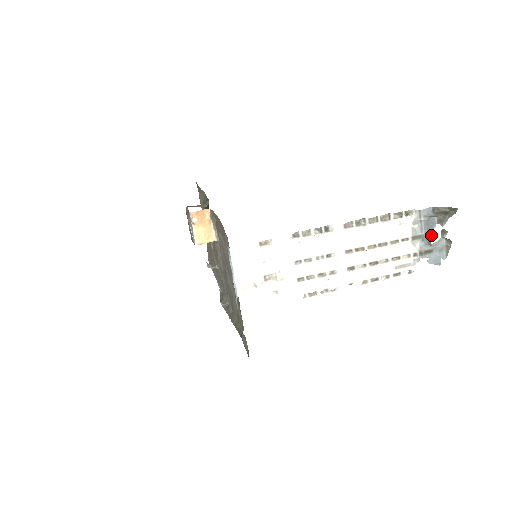
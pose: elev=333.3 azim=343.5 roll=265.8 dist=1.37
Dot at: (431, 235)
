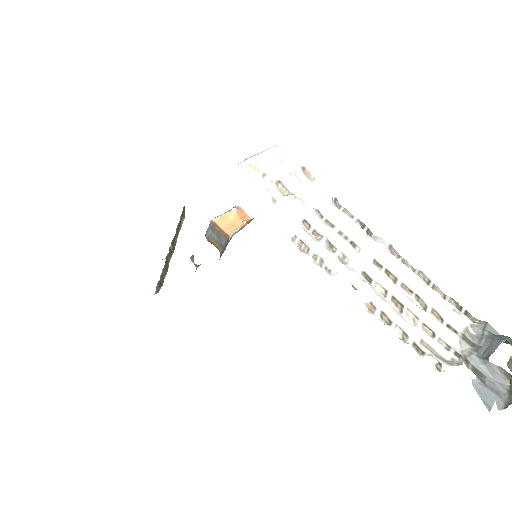
Dot at: (493, 349)
